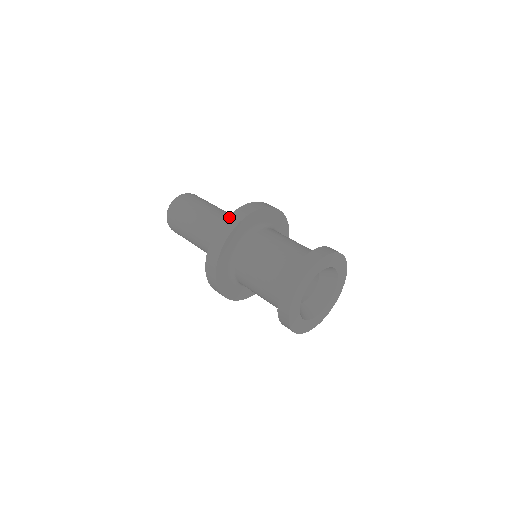
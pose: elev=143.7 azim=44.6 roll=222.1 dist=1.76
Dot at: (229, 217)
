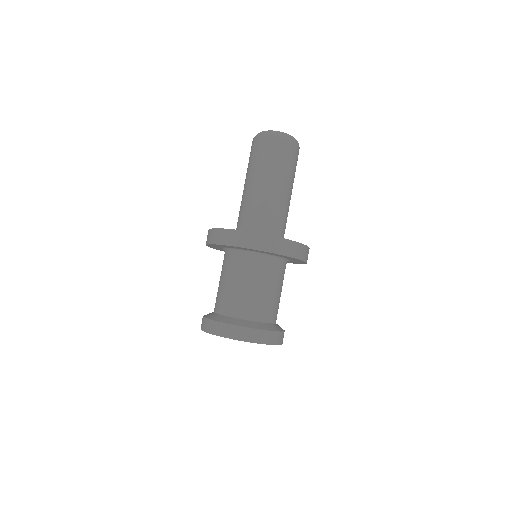
Dot at: (257, 235)
